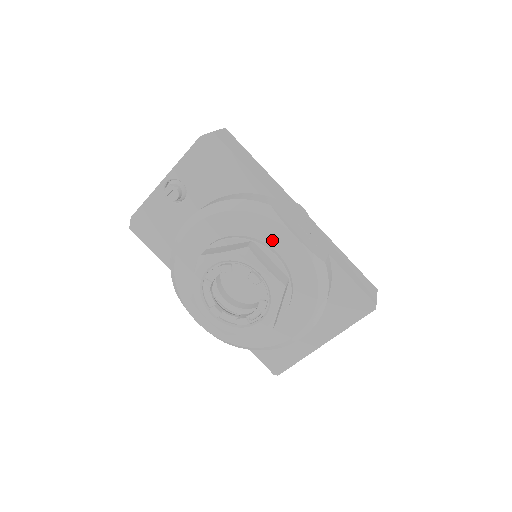
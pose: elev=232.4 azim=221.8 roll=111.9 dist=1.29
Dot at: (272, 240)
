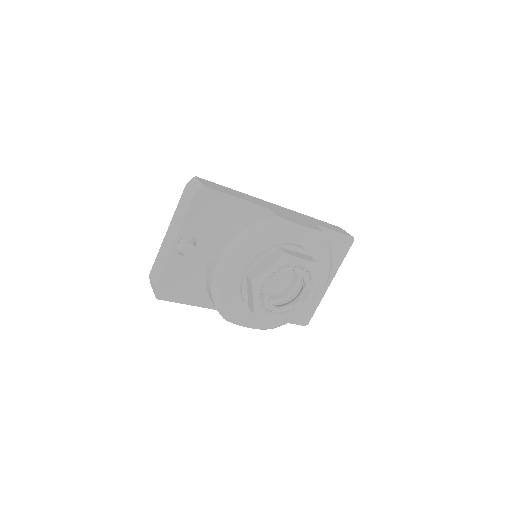
Dot at: (289, 238)
